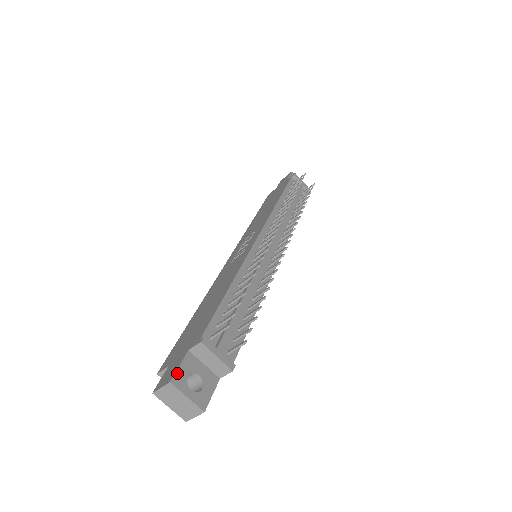
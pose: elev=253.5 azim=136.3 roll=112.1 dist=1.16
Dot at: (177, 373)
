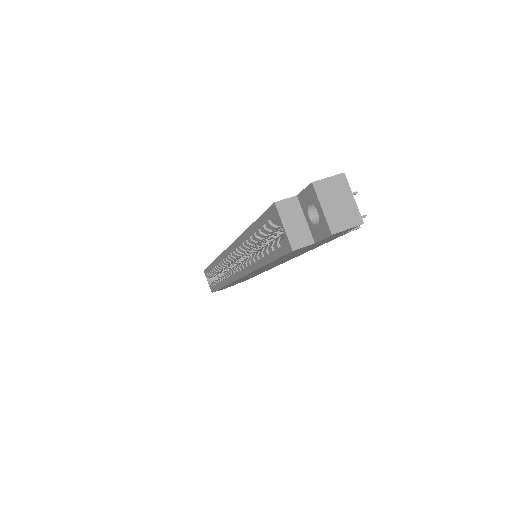
Dot at: occluded
